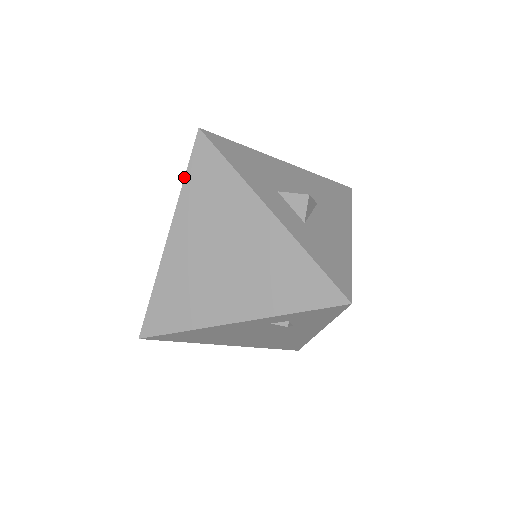
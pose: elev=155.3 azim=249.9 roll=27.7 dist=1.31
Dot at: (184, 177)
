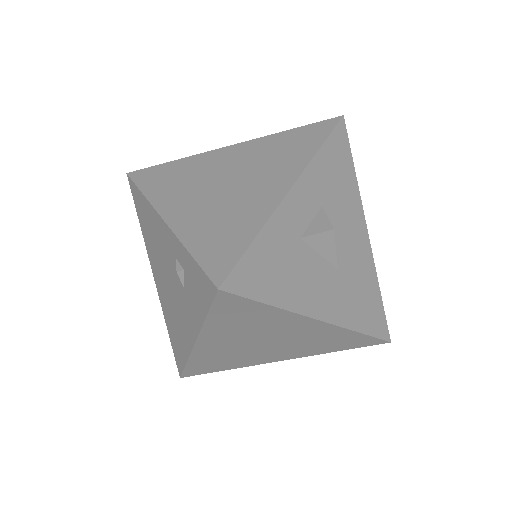
Dot at: (291, 129)
